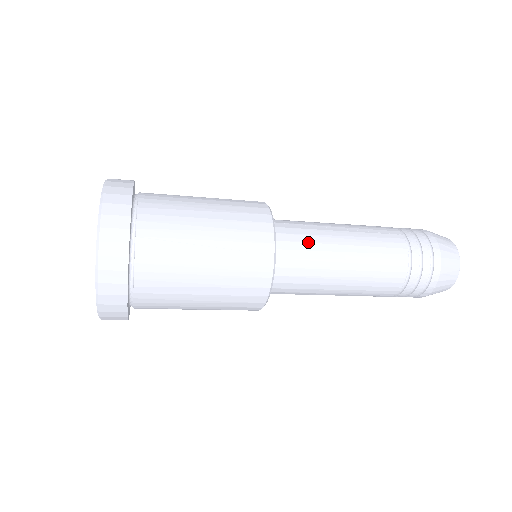
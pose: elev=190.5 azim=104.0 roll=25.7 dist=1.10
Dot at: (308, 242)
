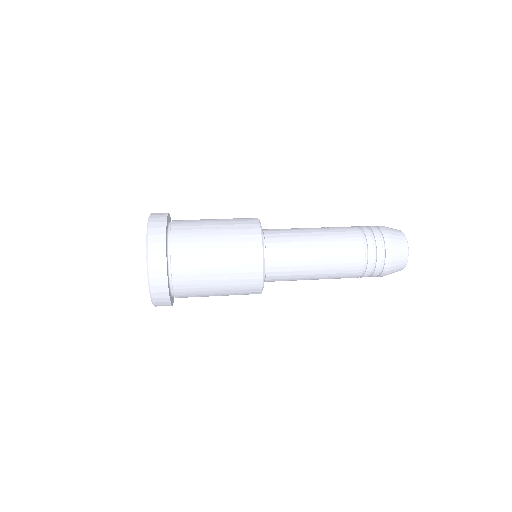
Dot at: (290, 260)
